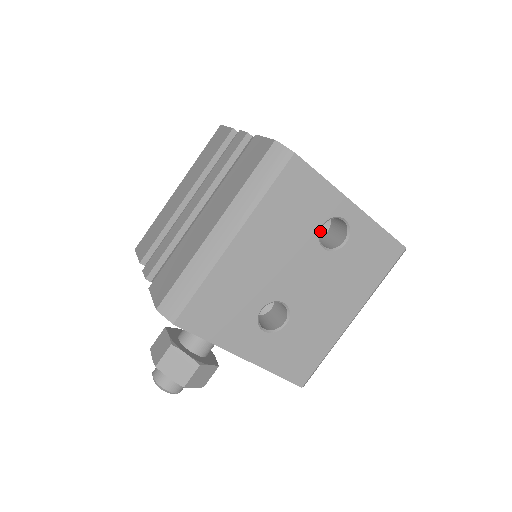
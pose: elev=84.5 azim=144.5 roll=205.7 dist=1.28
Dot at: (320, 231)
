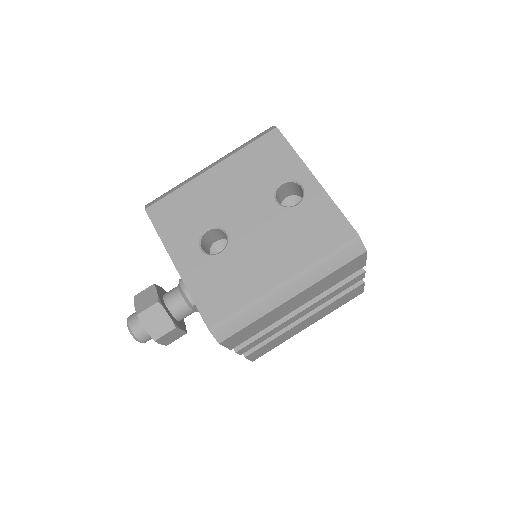
Dot at: occluded
